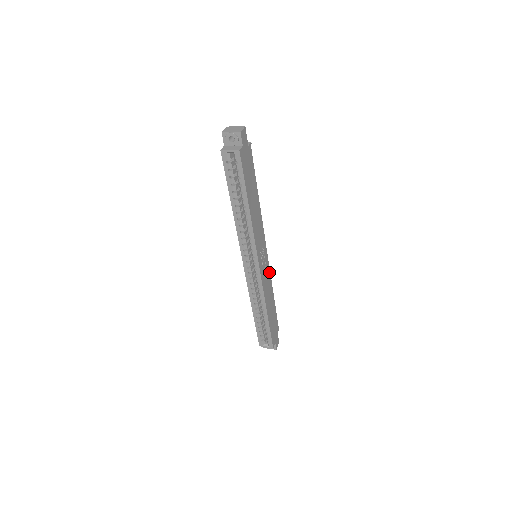
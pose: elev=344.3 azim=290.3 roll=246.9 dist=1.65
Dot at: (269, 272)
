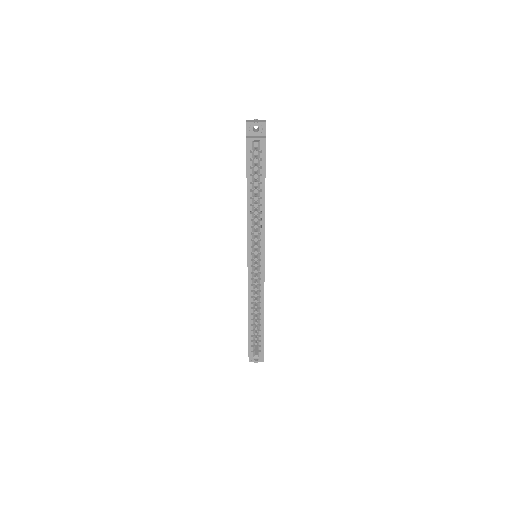
Dot at: occluded
